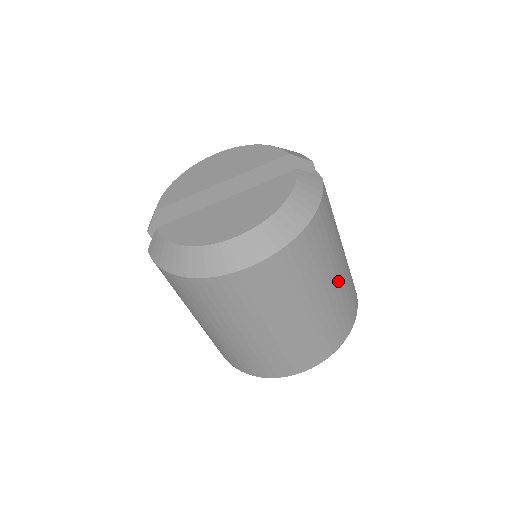
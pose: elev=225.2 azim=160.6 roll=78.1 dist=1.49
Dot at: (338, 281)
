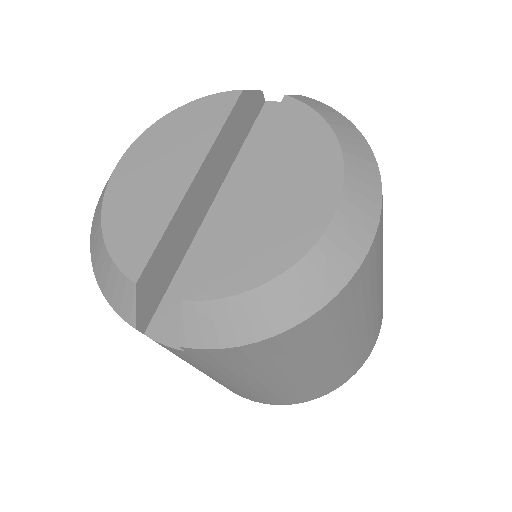
Dot at: occluded
